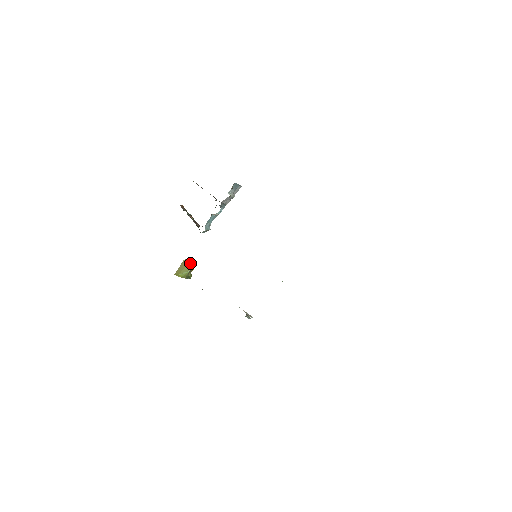
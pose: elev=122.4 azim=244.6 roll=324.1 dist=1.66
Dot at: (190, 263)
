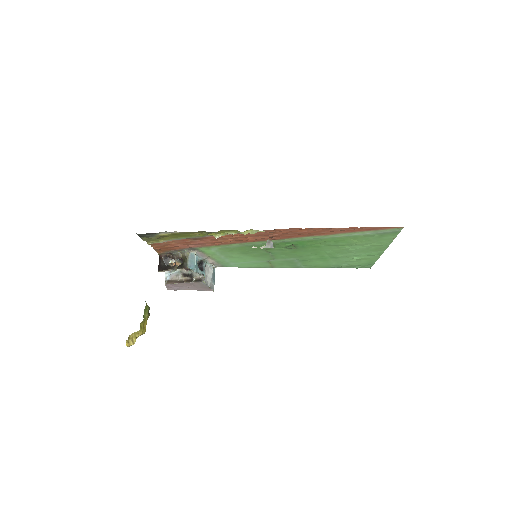
Dot at: occluded
